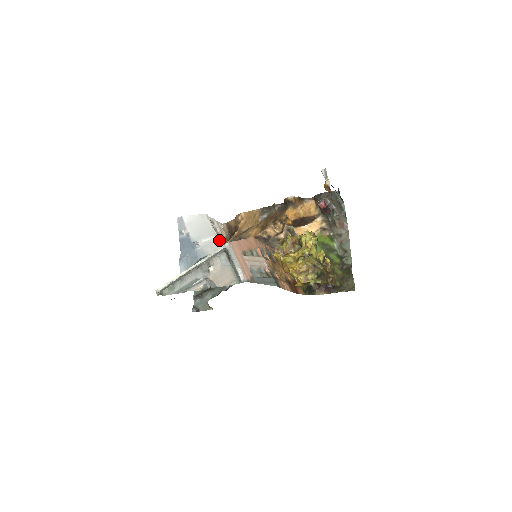
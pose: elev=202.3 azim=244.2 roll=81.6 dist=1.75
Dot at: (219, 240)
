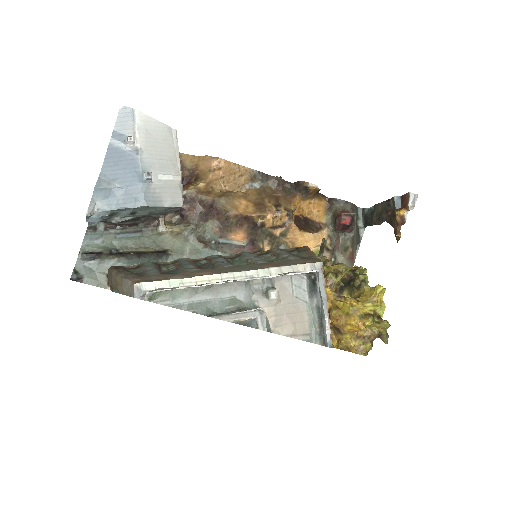
Dot at: occluded
